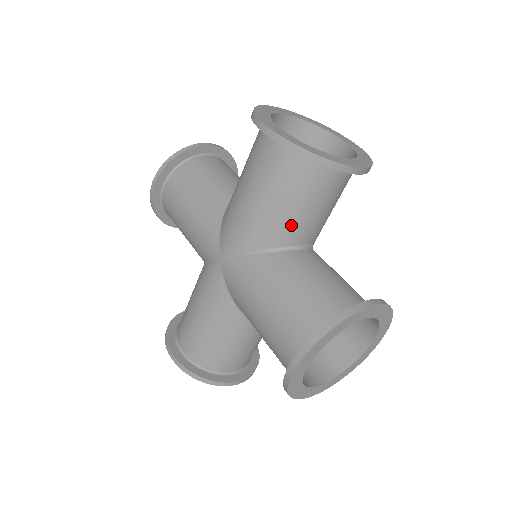
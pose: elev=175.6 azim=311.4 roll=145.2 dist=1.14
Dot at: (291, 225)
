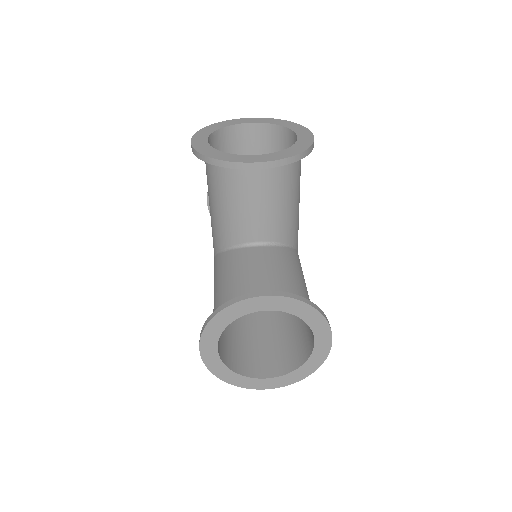
Dot at: (234, 224)
